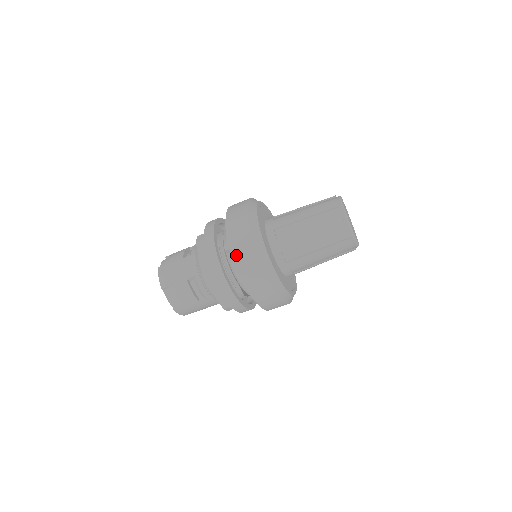
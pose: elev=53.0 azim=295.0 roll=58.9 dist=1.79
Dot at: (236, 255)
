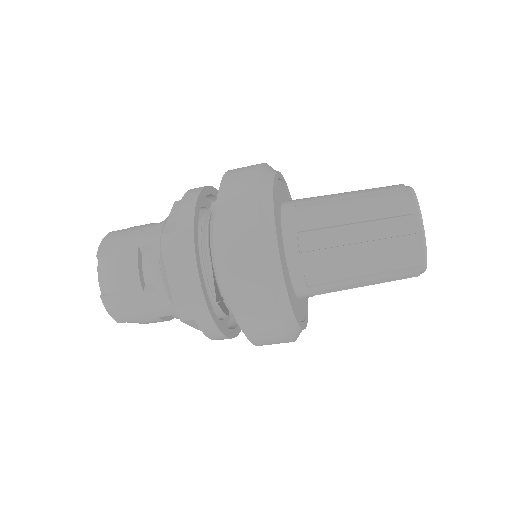
Dot at: (223, 201)
